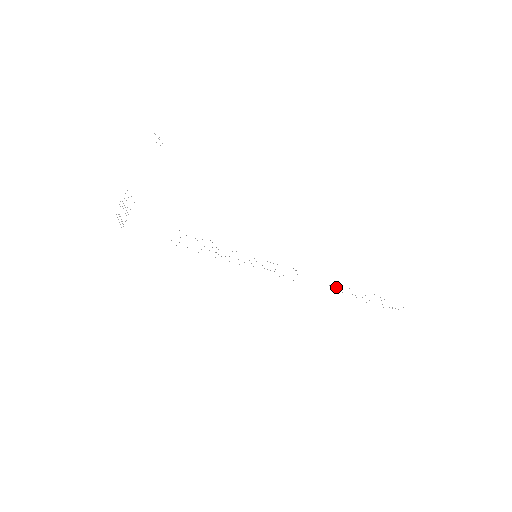
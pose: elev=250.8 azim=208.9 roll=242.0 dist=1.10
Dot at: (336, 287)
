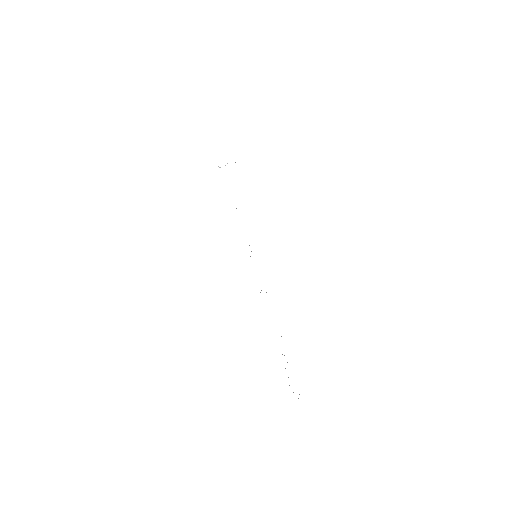
Dot at: occluded
